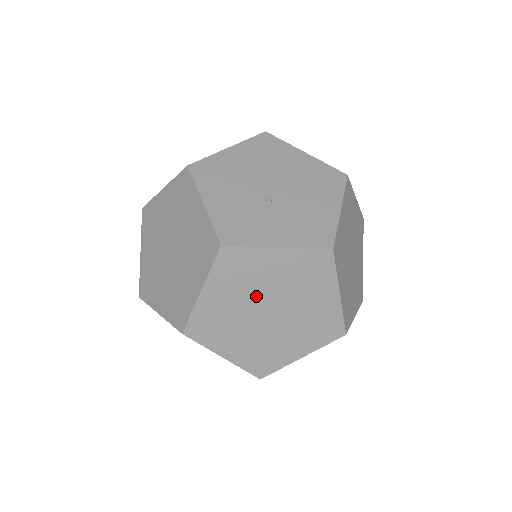
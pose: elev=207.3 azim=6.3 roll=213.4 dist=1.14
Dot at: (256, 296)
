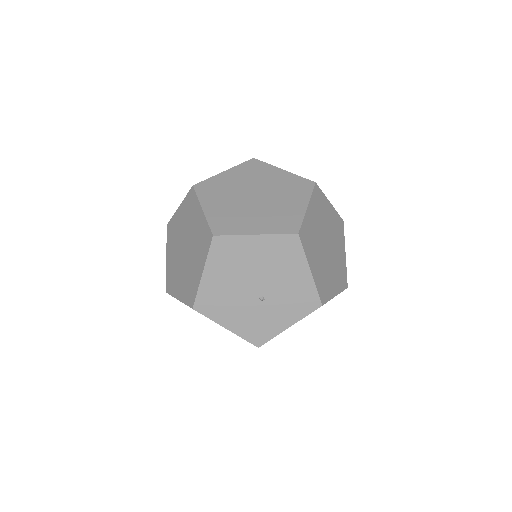
Dot at: occluded
